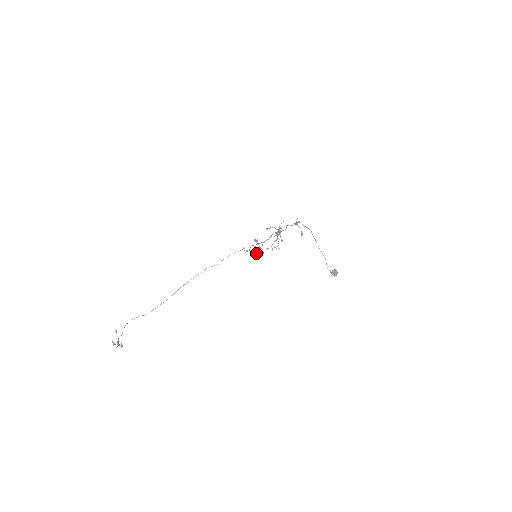
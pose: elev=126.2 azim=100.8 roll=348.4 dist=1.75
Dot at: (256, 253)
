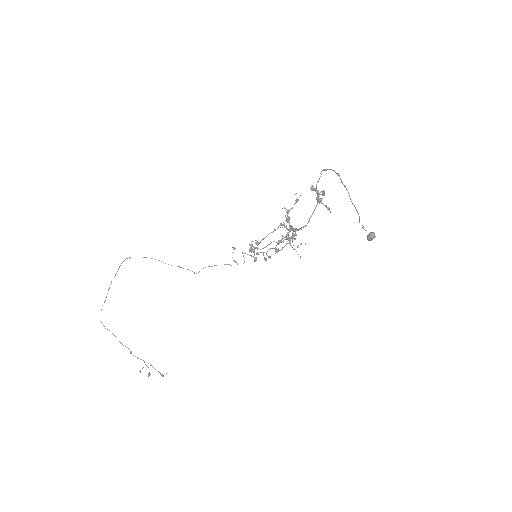
Dot at: (254, 253)
